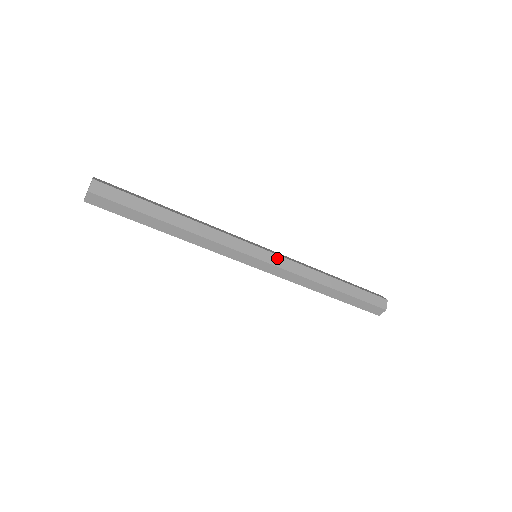
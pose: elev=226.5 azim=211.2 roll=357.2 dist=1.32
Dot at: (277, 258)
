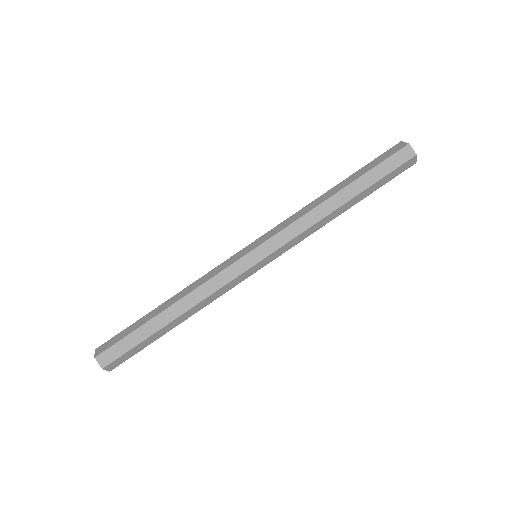
Dot at: (272, 242)
